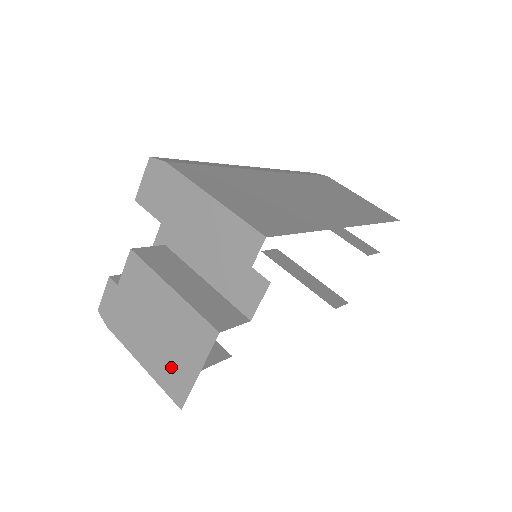
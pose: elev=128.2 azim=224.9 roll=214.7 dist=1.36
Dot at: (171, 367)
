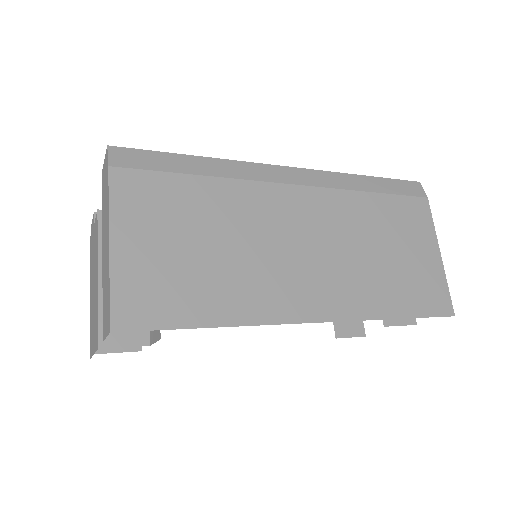
Dot at: (92, 326)
